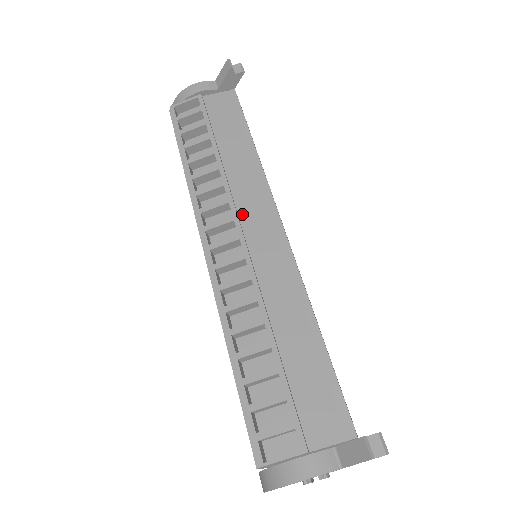
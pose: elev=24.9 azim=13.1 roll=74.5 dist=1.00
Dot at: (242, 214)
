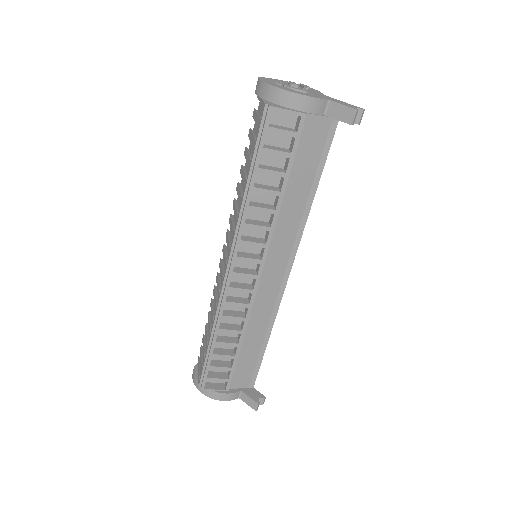
Dot at: (268, 258)
